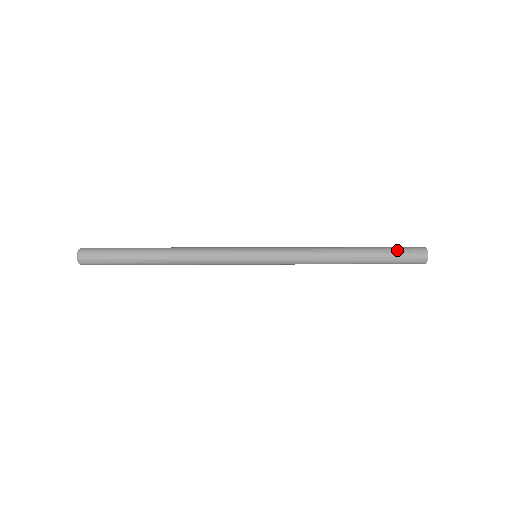
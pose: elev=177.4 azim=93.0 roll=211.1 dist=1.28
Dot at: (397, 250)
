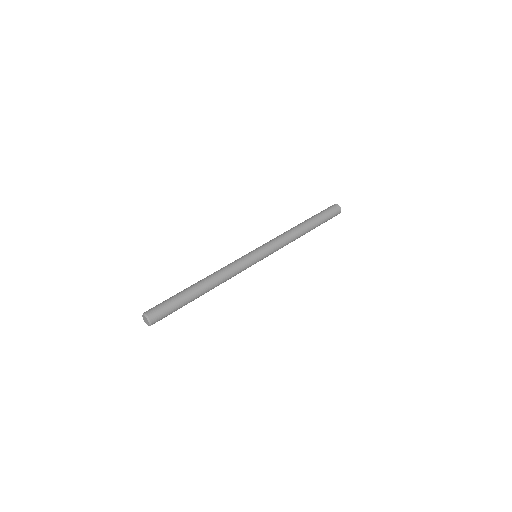
Dot at: (325, 212)
